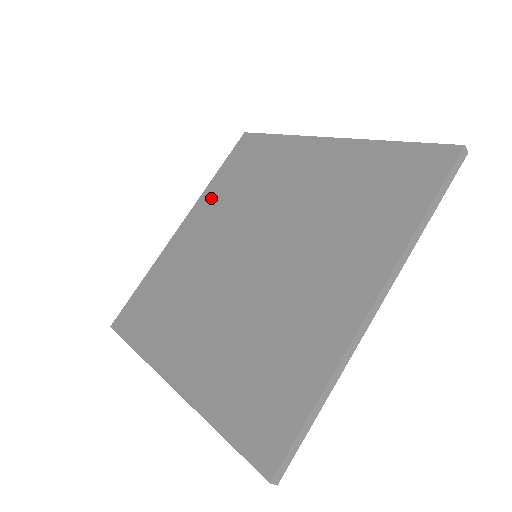
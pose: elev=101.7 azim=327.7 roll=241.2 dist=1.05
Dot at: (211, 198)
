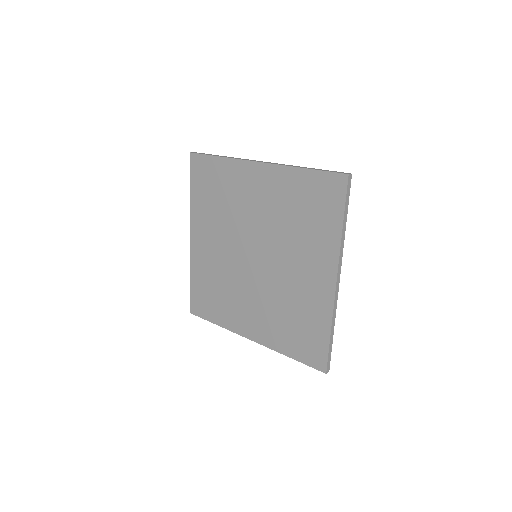
Dot at: (200, 215)
